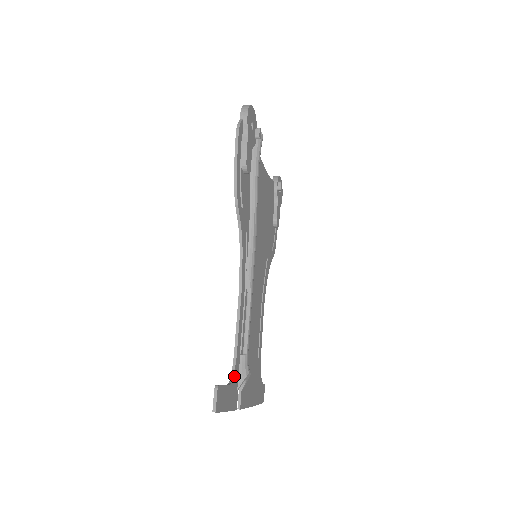
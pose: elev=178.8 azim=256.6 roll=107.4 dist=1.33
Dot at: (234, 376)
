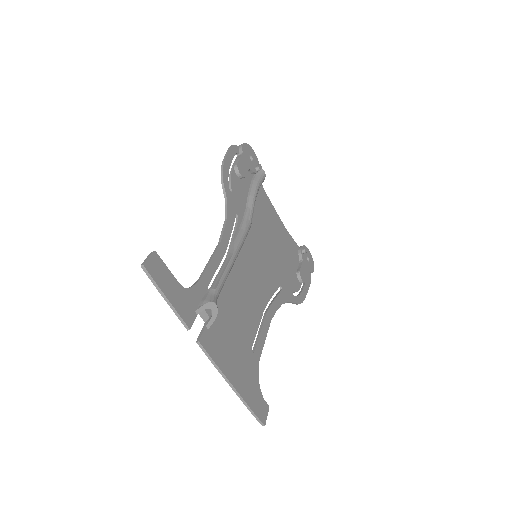
Dot at: (191, 290)
